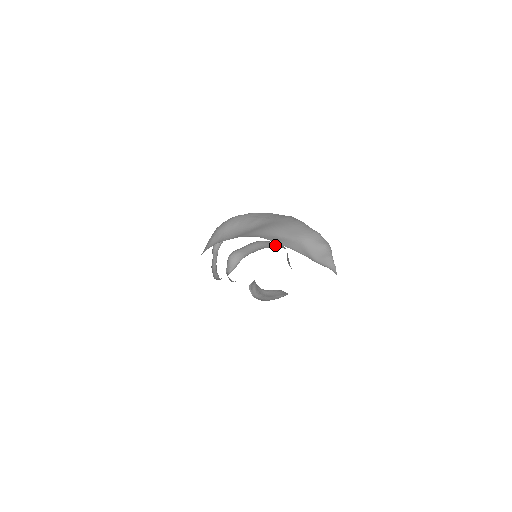
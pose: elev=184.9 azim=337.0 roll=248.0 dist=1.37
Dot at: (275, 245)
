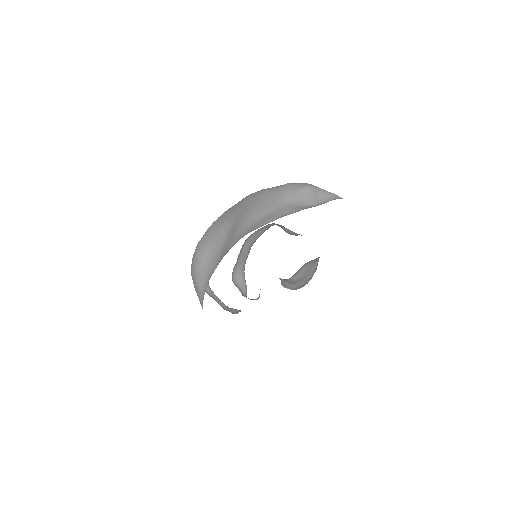
Dot at: (261, 231)
